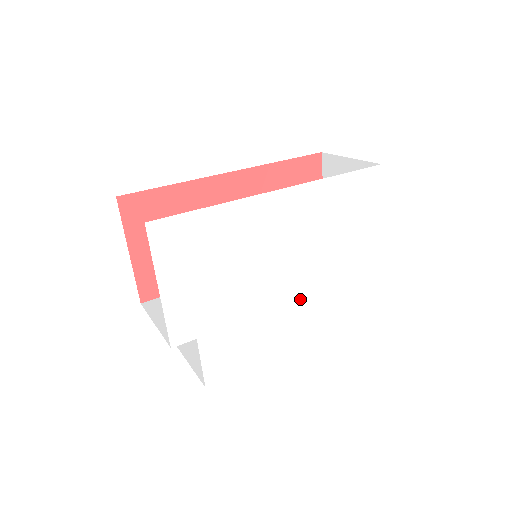
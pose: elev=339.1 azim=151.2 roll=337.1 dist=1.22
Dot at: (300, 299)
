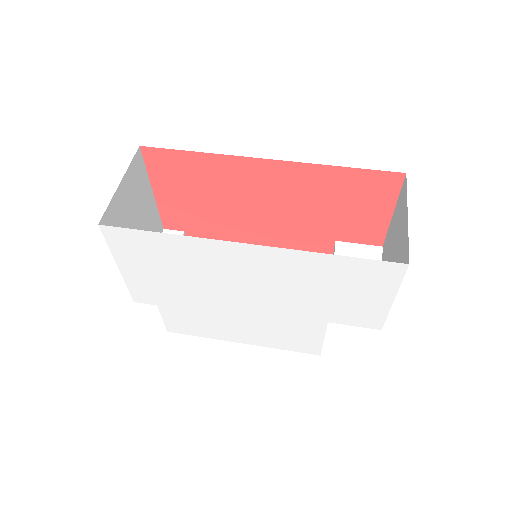
Dot at: (268, 321)
